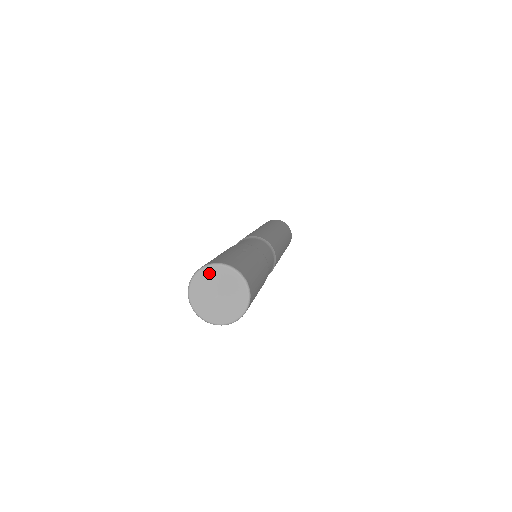
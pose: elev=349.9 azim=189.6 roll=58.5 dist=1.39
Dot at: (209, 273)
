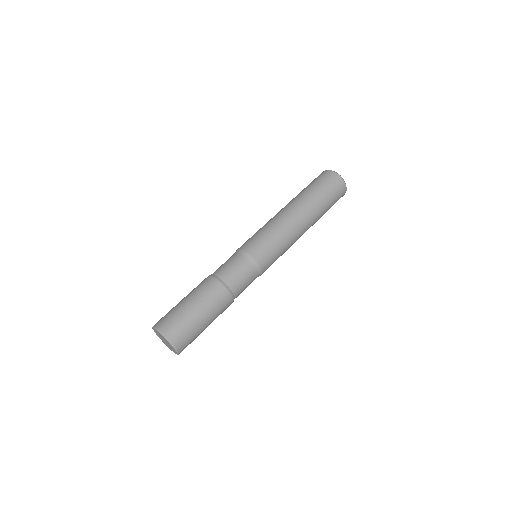
Dot at: (158, 332)
